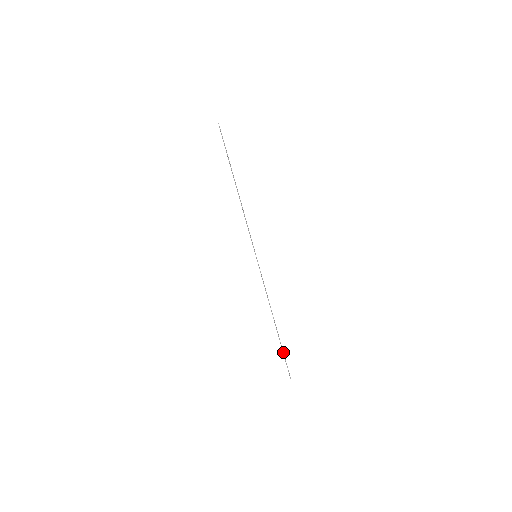
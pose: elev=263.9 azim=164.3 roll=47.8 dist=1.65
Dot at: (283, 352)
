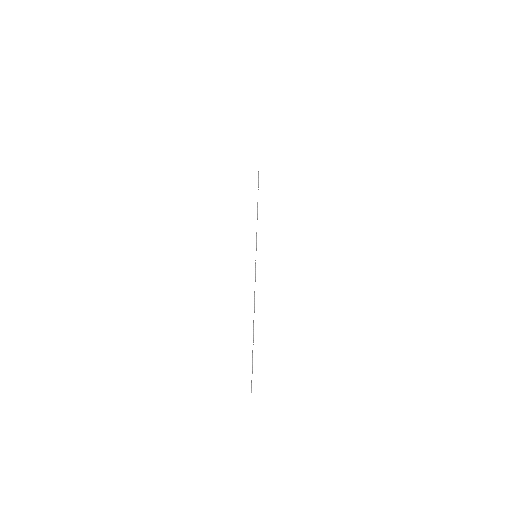
Dot at: (252, 355)
